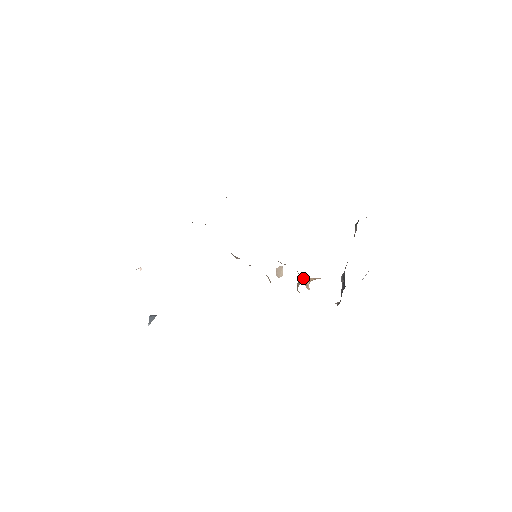
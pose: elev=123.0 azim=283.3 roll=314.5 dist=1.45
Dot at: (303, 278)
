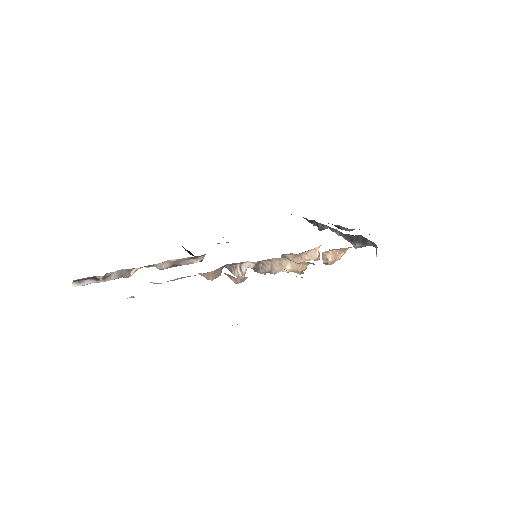
Dot at: (318, 247)
